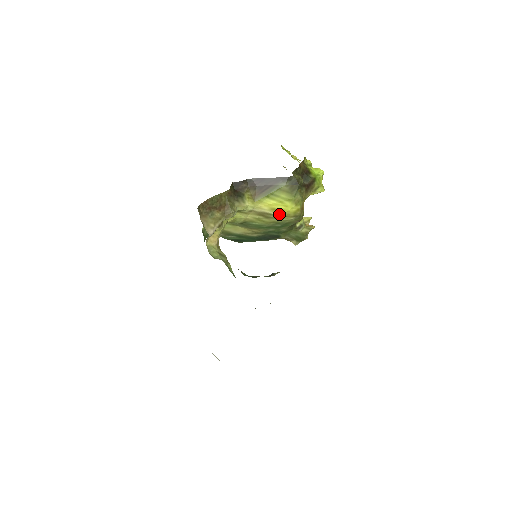
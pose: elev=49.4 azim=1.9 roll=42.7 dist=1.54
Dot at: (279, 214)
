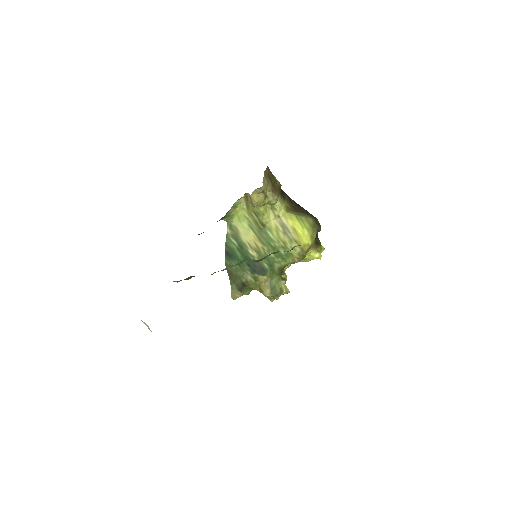
Dot at: (295, 236)
